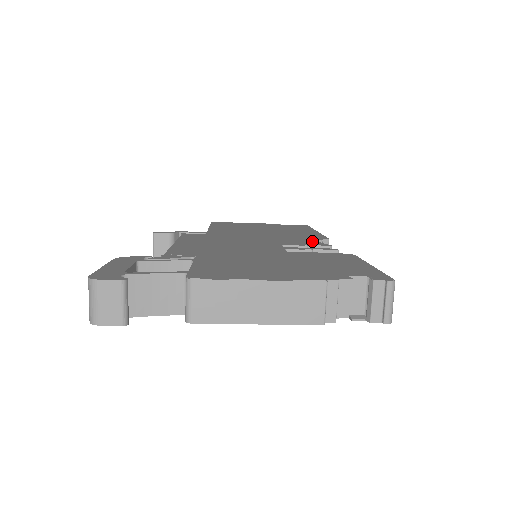
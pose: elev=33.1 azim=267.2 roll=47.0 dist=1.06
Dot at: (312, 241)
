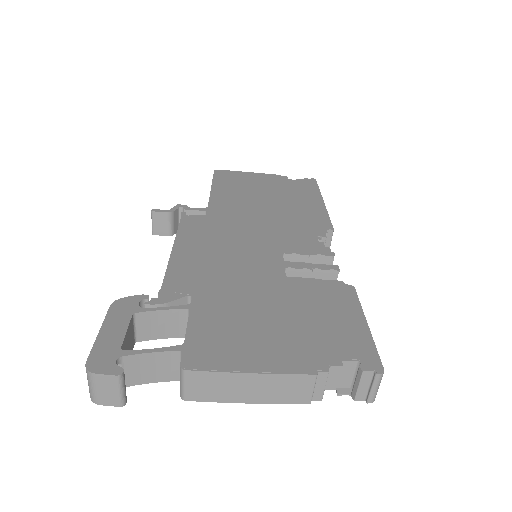
Dot at: (315, 240)
